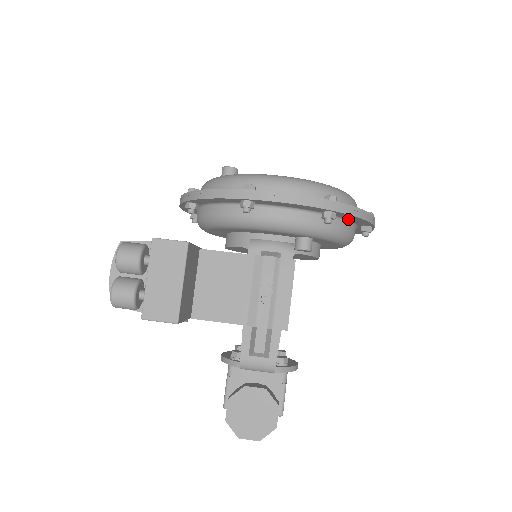
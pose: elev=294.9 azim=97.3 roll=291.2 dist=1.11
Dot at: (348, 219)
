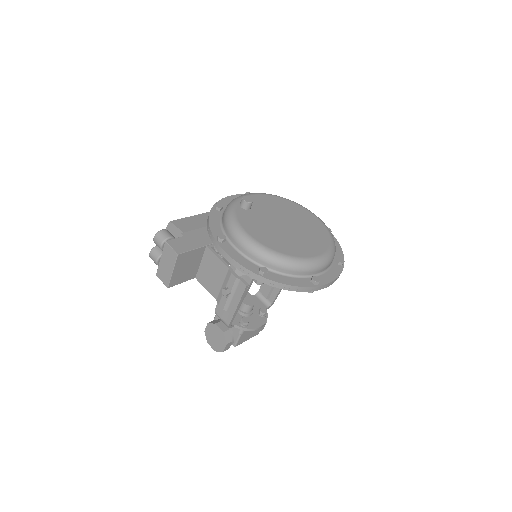
Dot at: occluded
